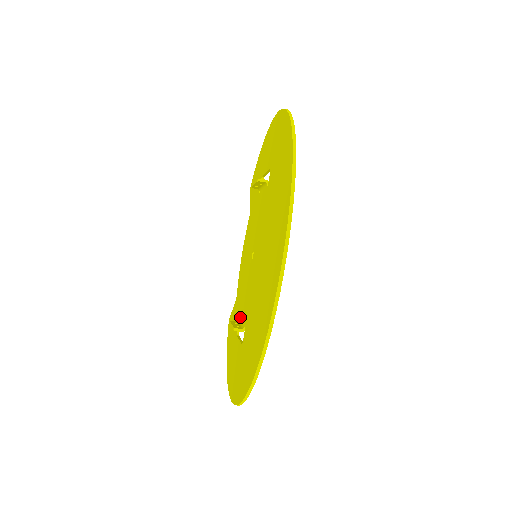
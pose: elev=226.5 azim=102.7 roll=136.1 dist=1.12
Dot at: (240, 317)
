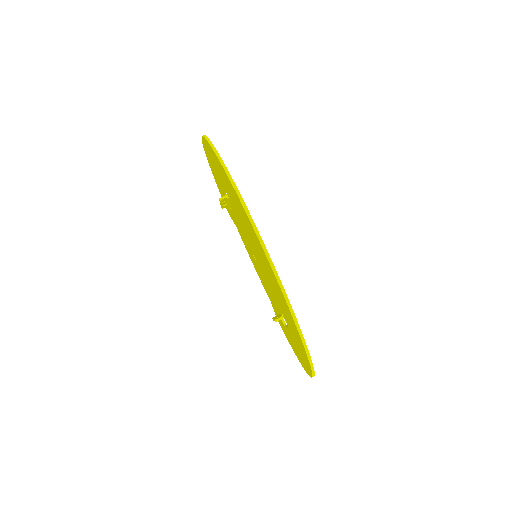
Dot at: occluded
